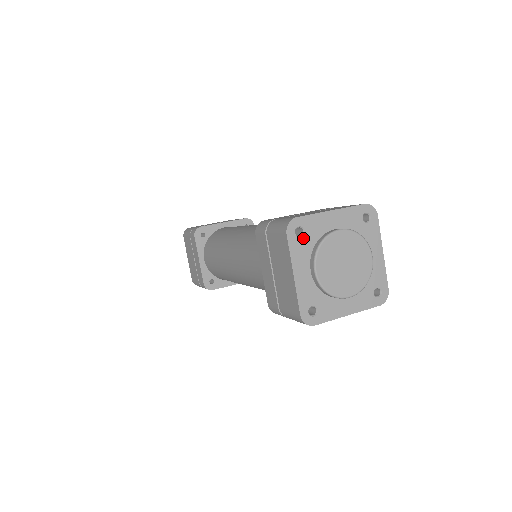
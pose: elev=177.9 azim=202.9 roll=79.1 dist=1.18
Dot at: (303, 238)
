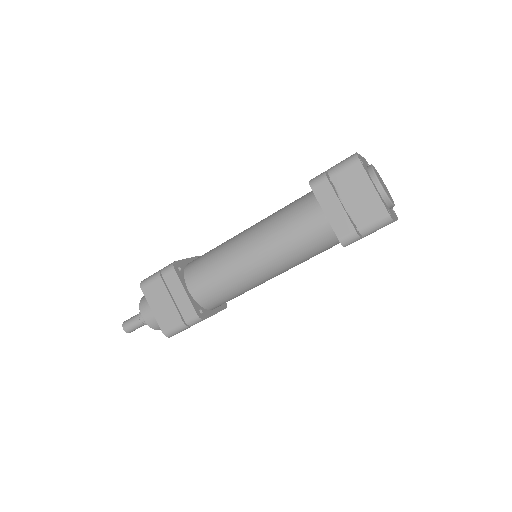
Dot at: occluded
